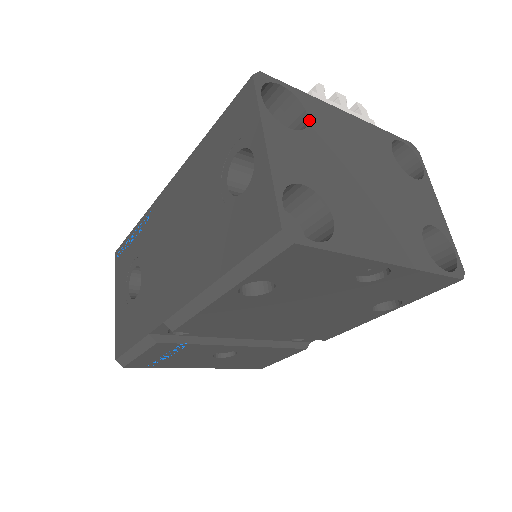
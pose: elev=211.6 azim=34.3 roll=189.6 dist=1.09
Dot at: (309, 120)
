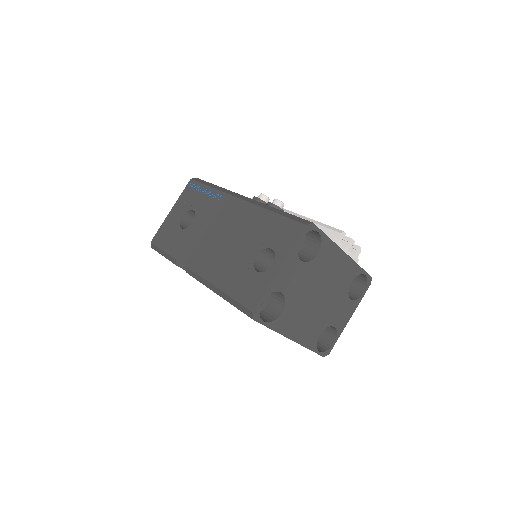
Dot at: (317, 256)
